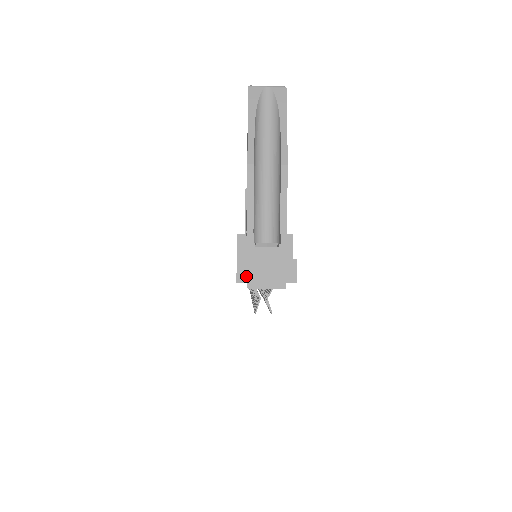
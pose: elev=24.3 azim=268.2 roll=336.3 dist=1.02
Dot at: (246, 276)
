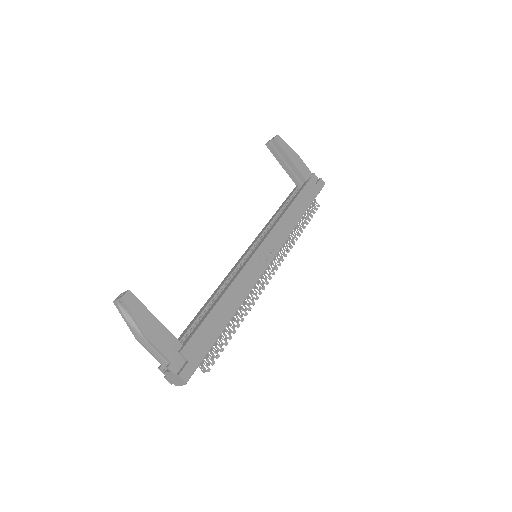
Dot at: (172, 382)
